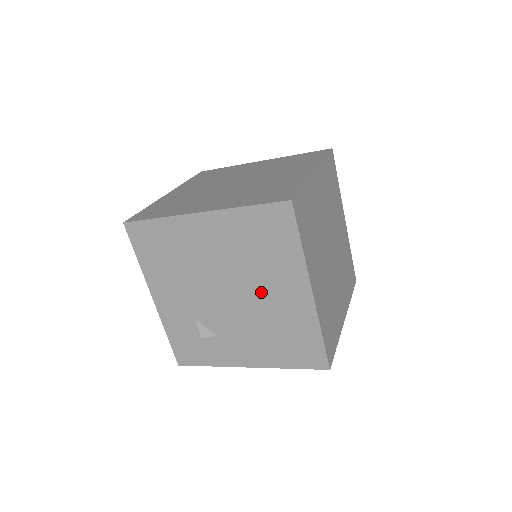
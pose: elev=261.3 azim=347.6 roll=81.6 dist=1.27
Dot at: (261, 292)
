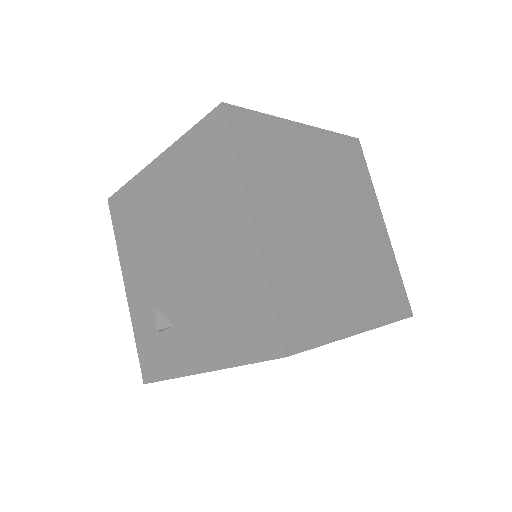
Dot at: (206, 243)
